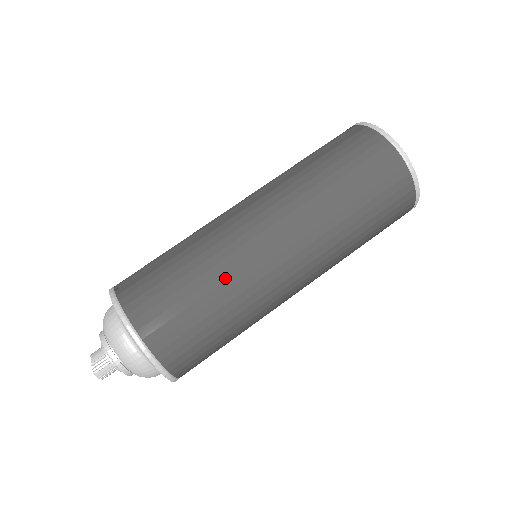
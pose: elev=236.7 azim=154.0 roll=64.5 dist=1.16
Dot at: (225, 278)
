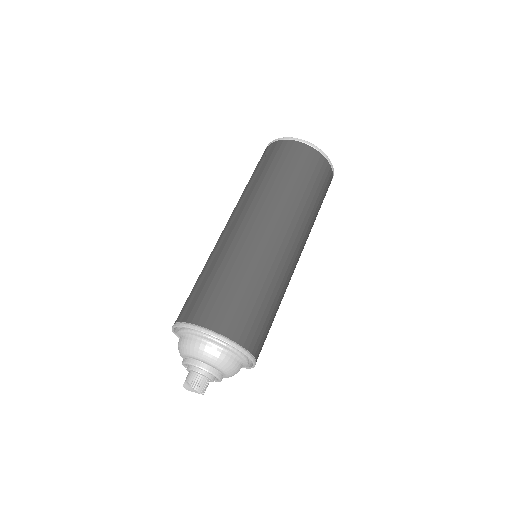
Dot at: (253, 268)
